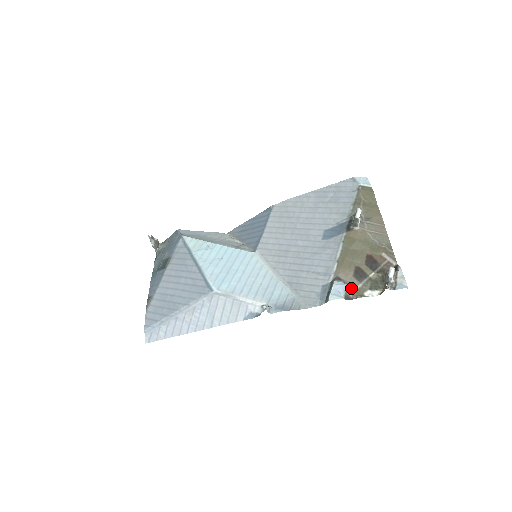
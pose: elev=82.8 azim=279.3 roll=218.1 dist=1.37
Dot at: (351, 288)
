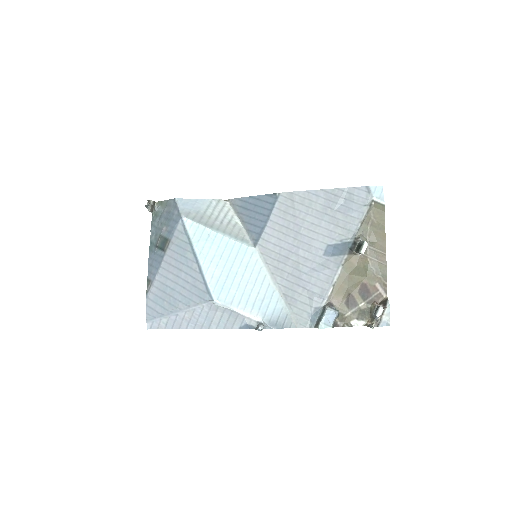
Dot at: (340, 316)
